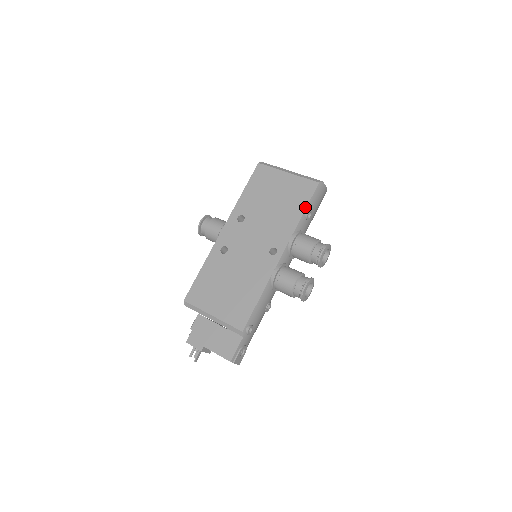
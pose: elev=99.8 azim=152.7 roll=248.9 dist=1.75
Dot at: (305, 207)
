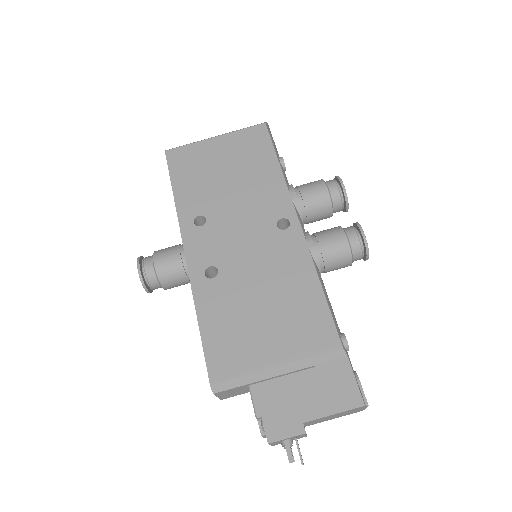
Dot at: (274, 154)
